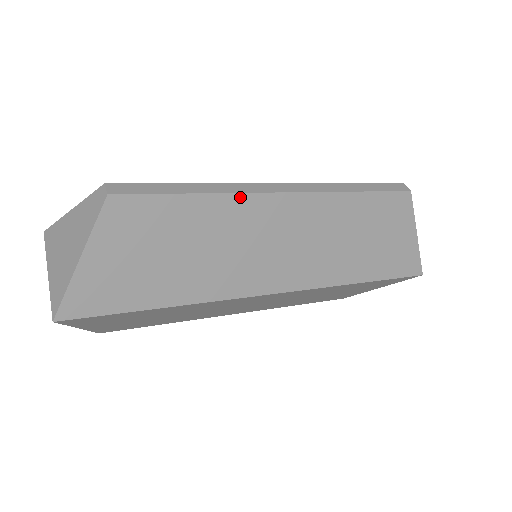
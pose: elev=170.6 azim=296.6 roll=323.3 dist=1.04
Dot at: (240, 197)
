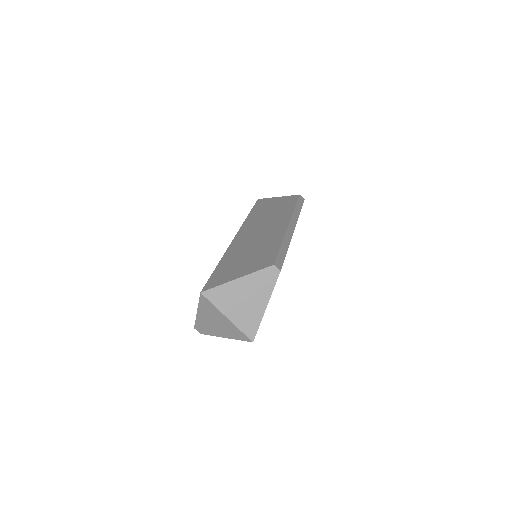
Dot at: (290, 241)
